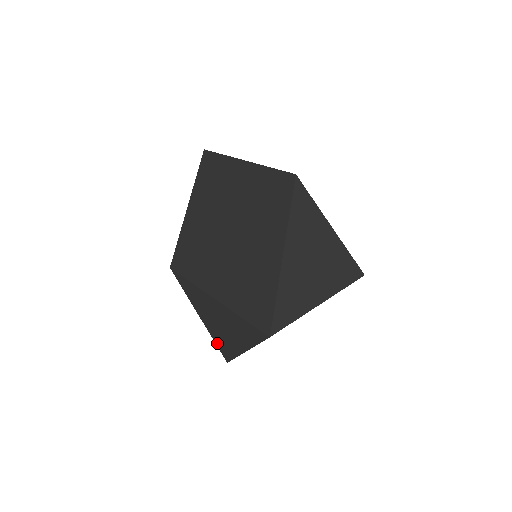
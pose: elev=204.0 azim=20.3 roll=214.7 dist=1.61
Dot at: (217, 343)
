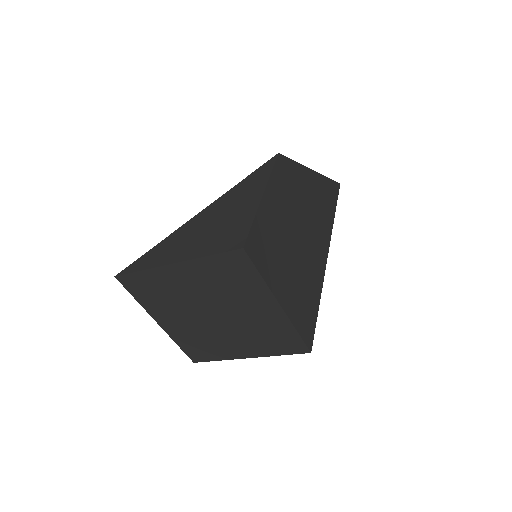
Dot at: occluded
